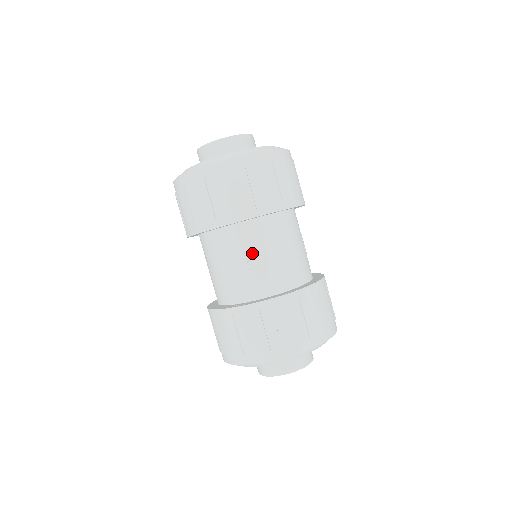
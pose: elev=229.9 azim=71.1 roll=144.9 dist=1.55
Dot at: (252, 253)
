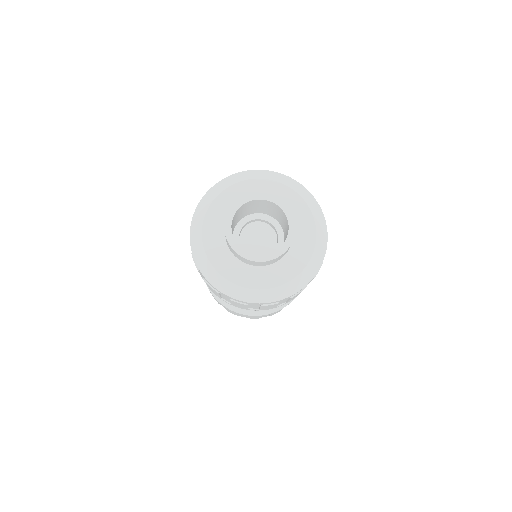
Dot at: occluded
